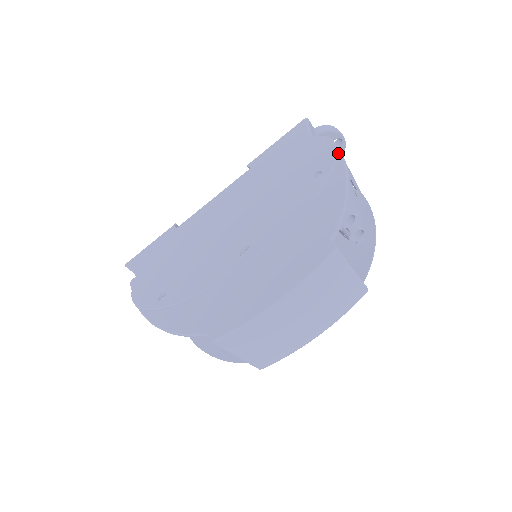
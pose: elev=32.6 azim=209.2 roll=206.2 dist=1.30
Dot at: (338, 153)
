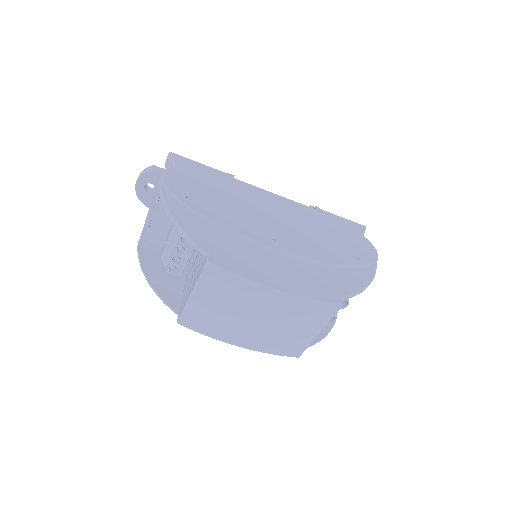
Dot at: (376, 263)
